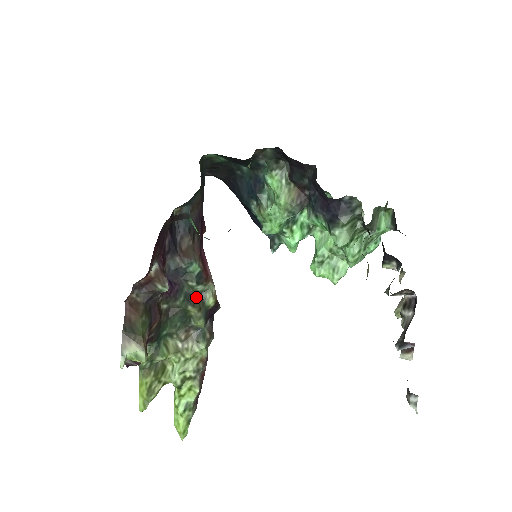
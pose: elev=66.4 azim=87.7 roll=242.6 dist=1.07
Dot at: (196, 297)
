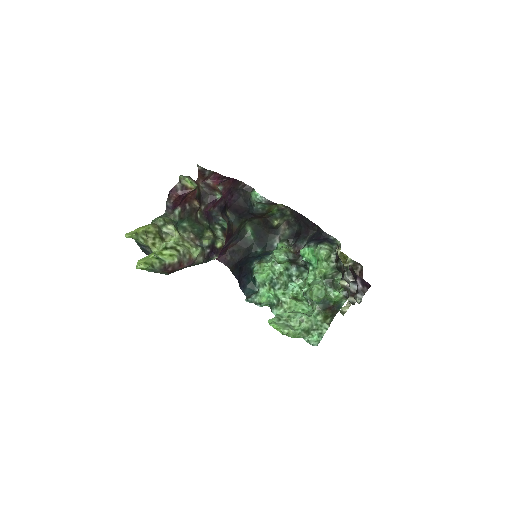
Dot at: (214, 234)
